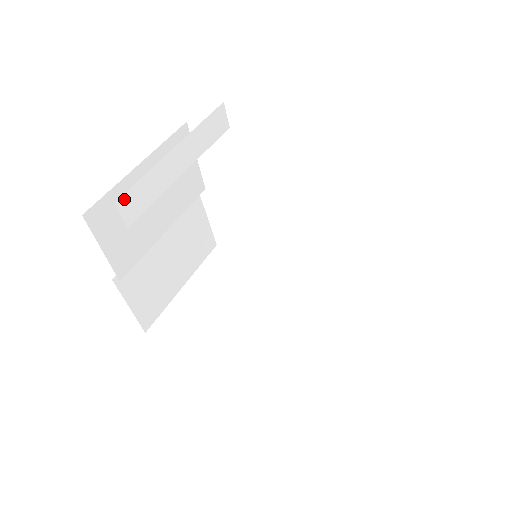
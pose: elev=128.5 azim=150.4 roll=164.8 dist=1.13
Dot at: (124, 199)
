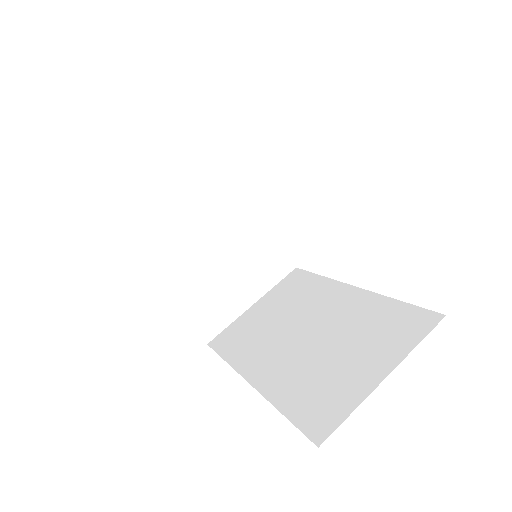
Dot at: (116, 201)
